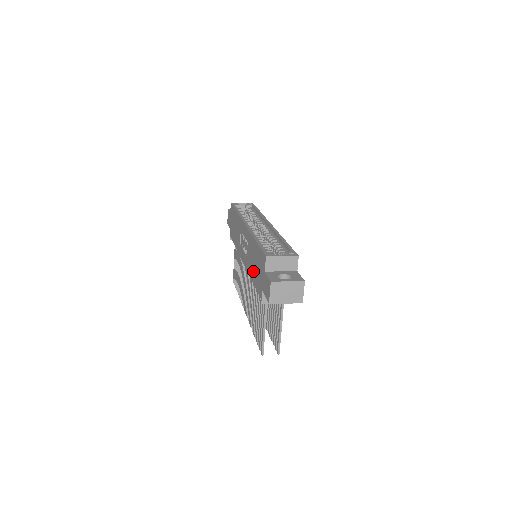
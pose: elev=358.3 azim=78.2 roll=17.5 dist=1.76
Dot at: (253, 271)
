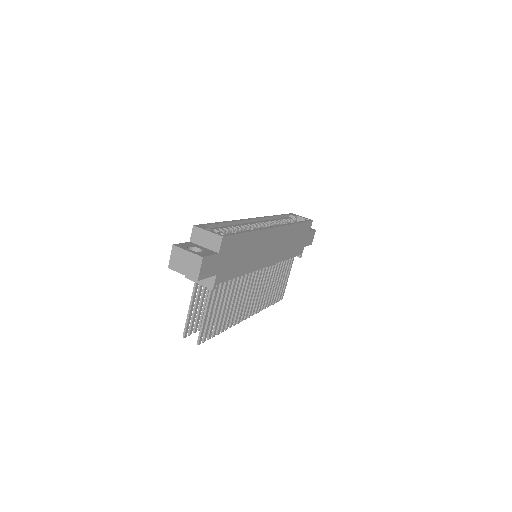
Dot at: occluded
